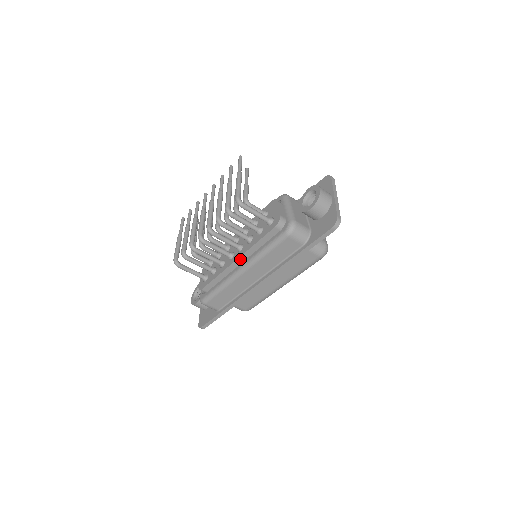
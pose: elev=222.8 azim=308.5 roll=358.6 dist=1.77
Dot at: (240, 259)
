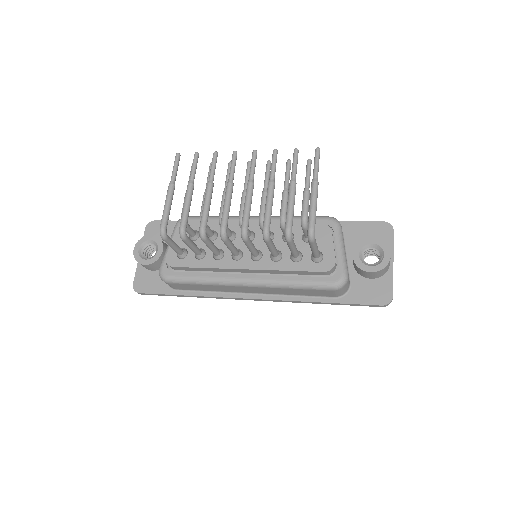
Dot at: (252, 270)
